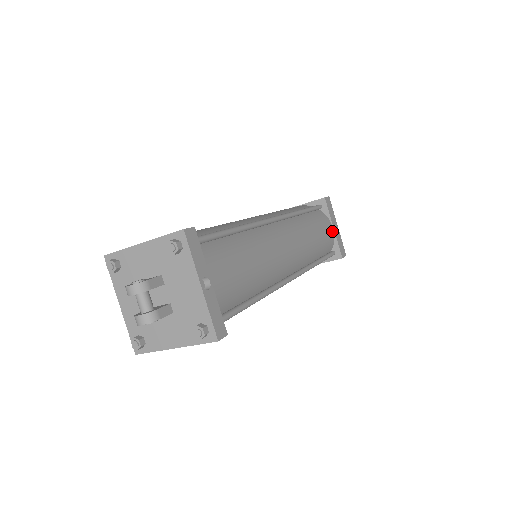
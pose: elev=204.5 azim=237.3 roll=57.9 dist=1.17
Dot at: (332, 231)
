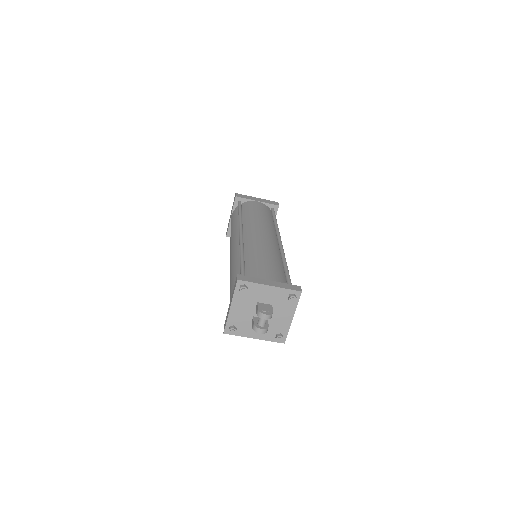
Dot at: occluded
